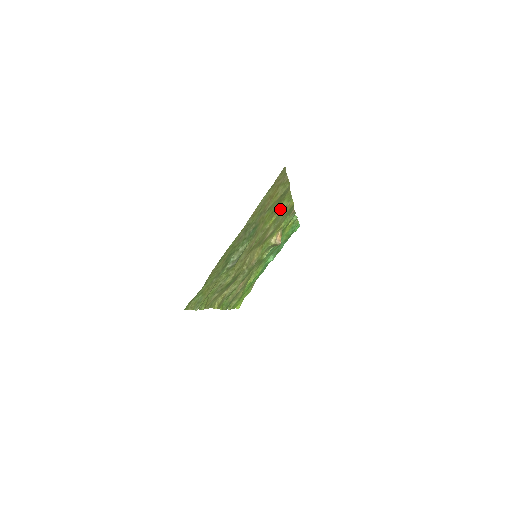
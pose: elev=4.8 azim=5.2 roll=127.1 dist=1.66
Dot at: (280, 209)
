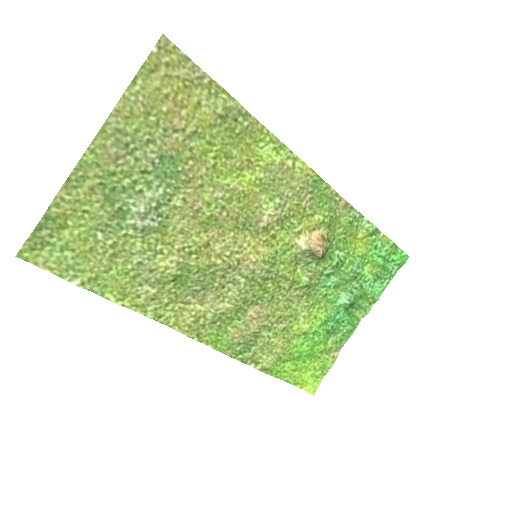
Dot at: (262, 163)
